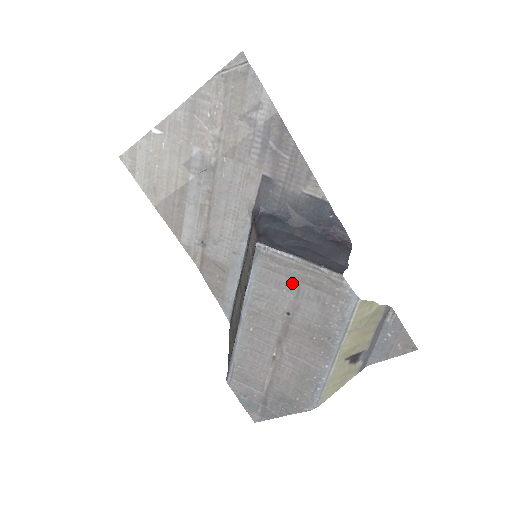
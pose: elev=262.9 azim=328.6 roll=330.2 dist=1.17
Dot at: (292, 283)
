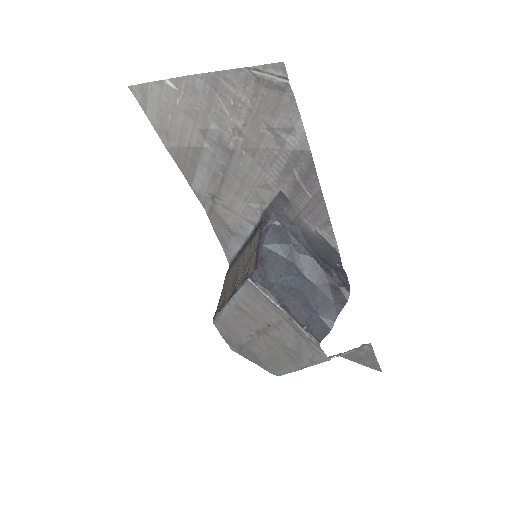
Dot at: (276, 315)
